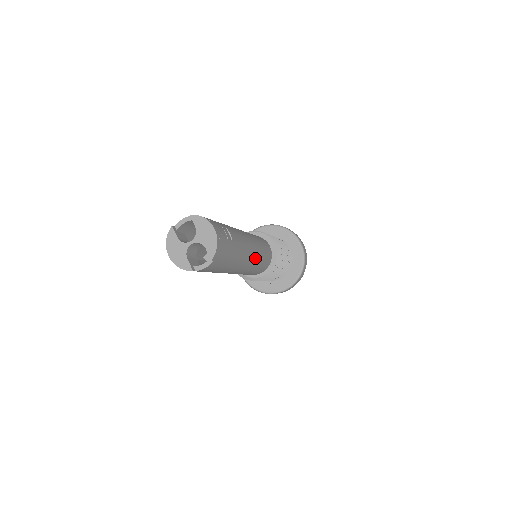
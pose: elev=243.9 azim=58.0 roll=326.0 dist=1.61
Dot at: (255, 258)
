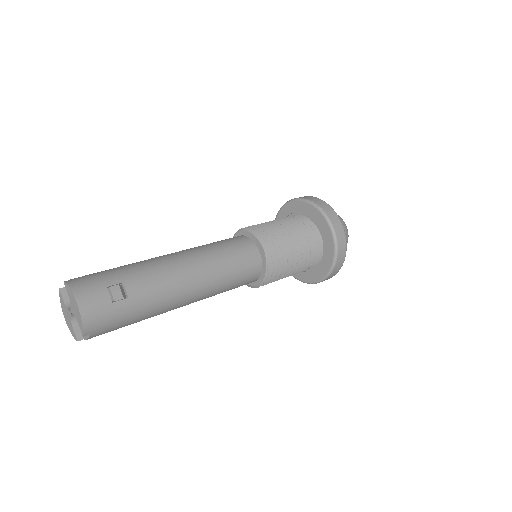
Dot at: (208, 287)
